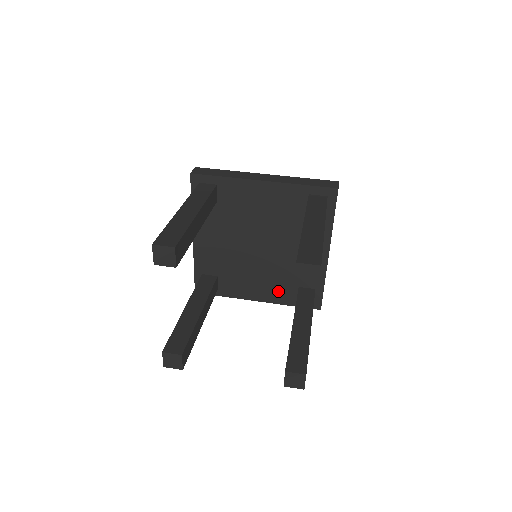
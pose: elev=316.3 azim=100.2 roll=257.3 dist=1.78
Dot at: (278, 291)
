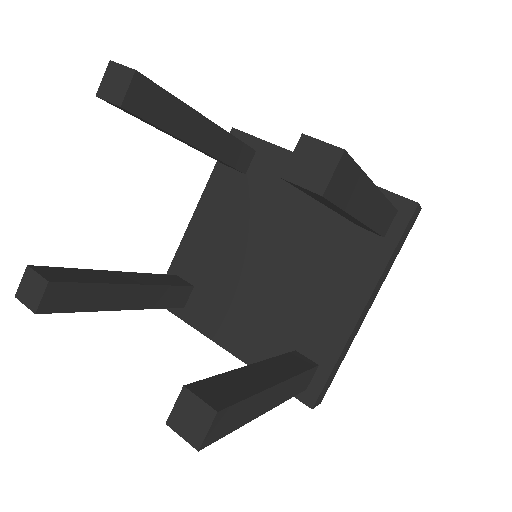
Dot at: (263, 345)
